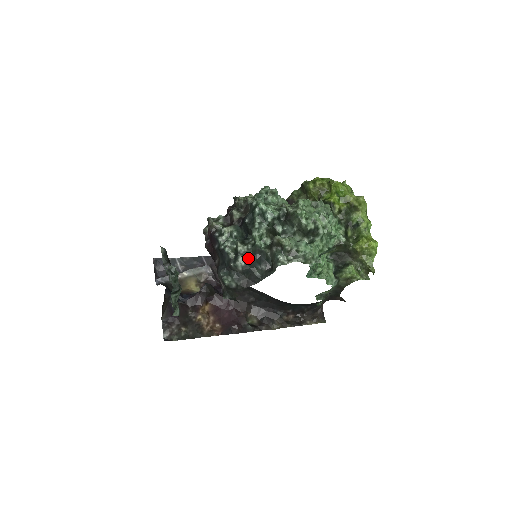
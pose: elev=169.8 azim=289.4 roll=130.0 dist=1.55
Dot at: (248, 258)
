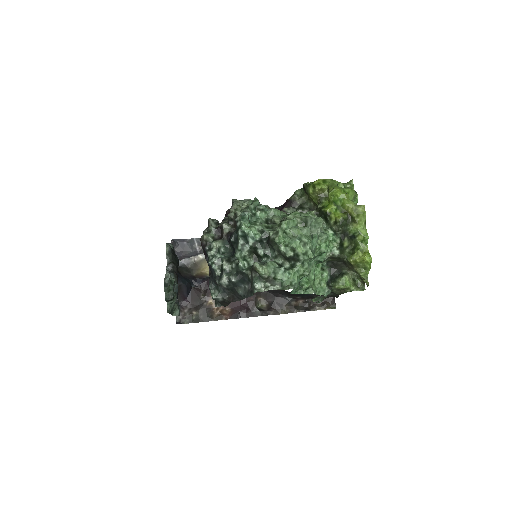
Dot at: (231, 278)
